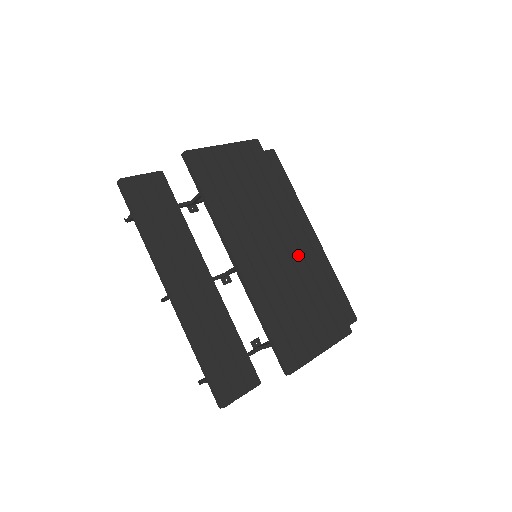
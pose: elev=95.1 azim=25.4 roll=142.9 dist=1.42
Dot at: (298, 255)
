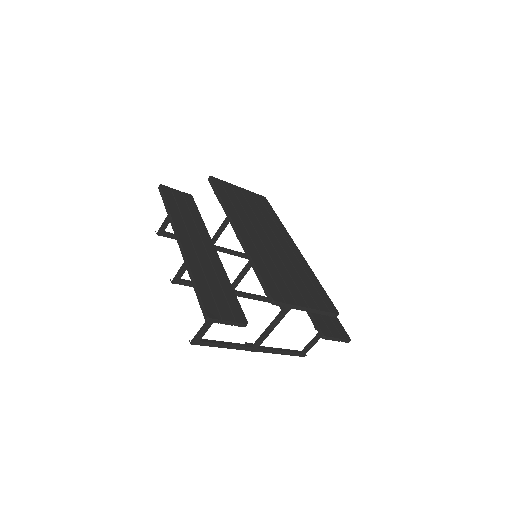
Dot at: (291, 253)
